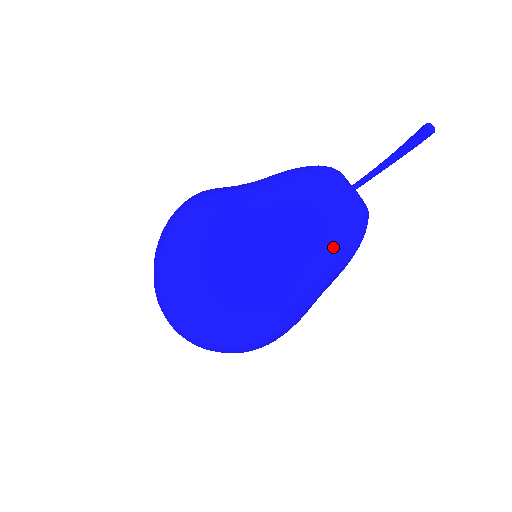
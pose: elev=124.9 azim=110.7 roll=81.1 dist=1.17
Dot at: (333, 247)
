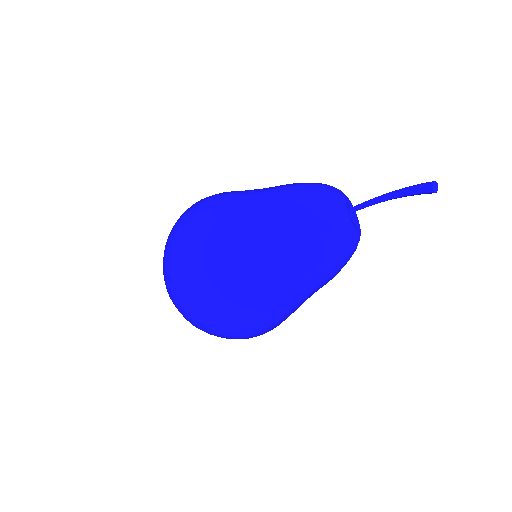
Dot at: (329, 277)
